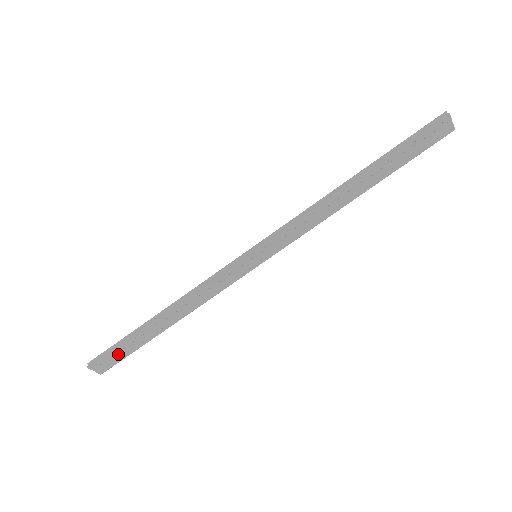
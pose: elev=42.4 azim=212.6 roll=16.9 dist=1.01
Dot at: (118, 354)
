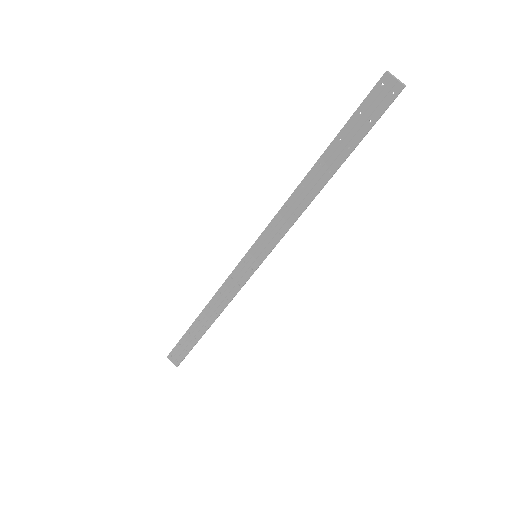
Dot at: (183, 348)
